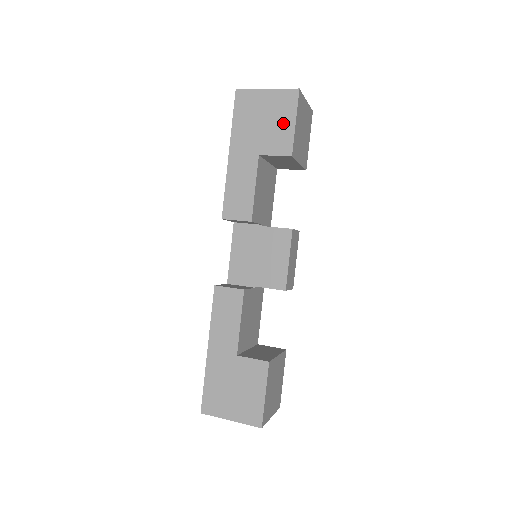
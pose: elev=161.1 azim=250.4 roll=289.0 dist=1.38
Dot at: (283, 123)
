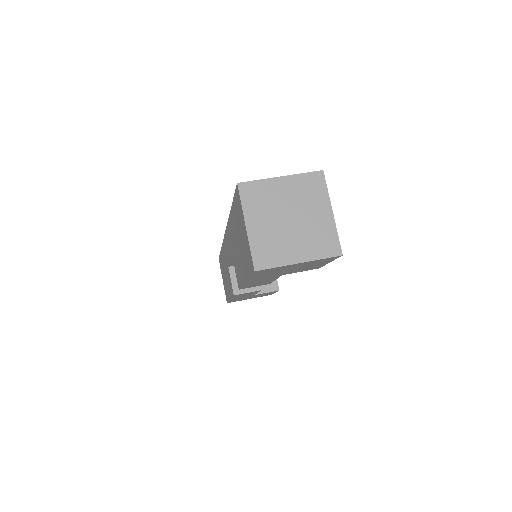
Dot at: occluded
